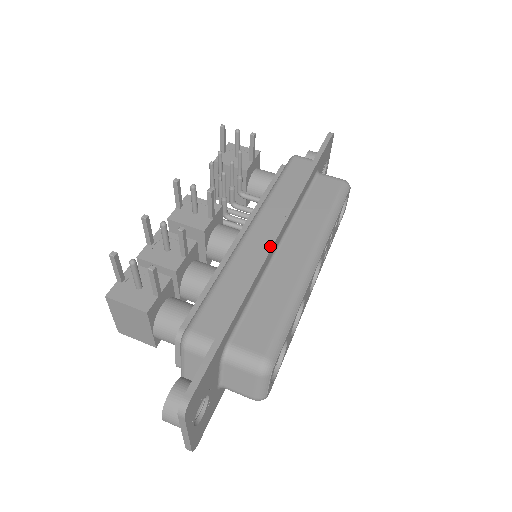
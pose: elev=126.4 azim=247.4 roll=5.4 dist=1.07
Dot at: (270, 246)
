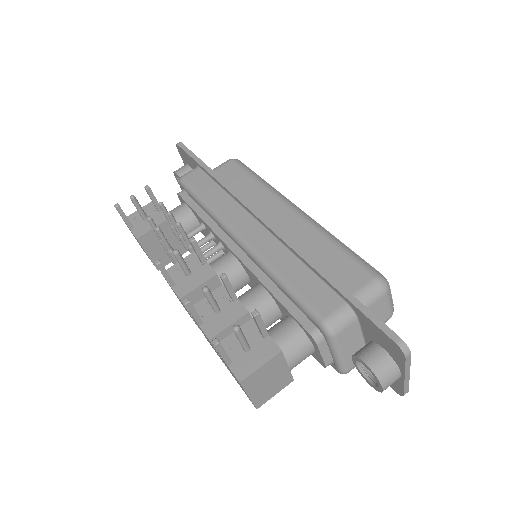
Dot at: (273, 227)
